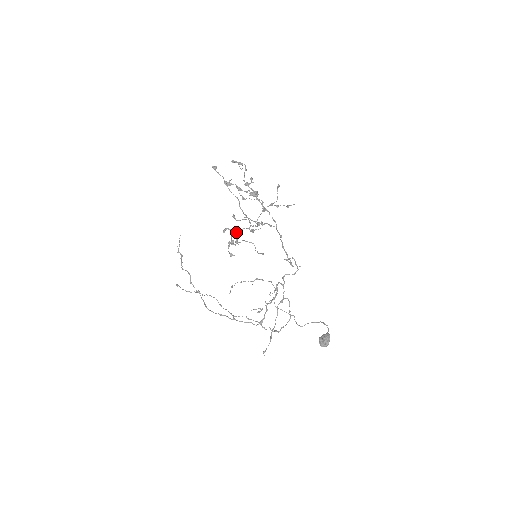
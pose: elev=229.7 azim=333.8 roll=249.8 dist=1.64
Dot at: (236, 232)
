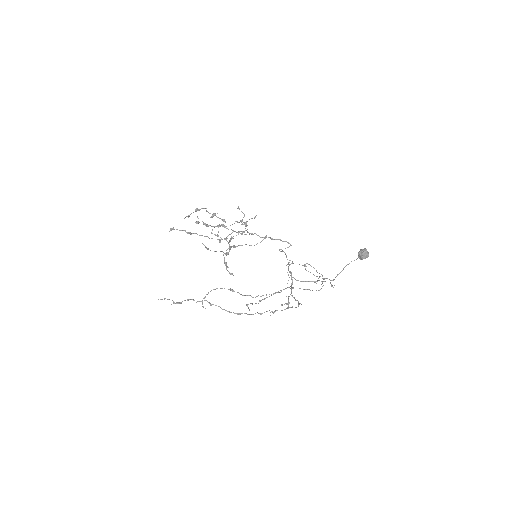
Dot at: (229, 241)
